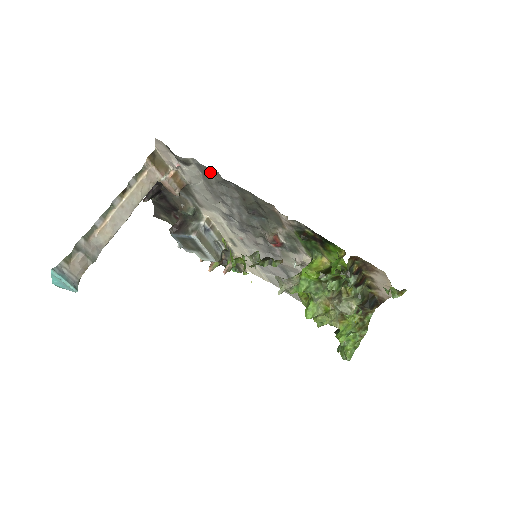
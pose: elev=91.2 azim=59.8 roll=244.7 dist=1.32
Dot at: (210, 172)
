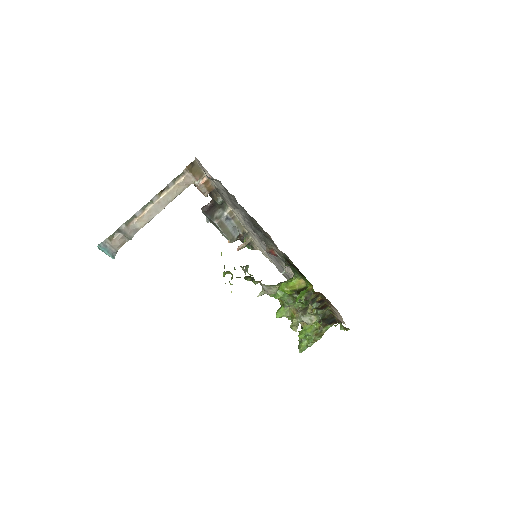
Dot at: (230, 194)
